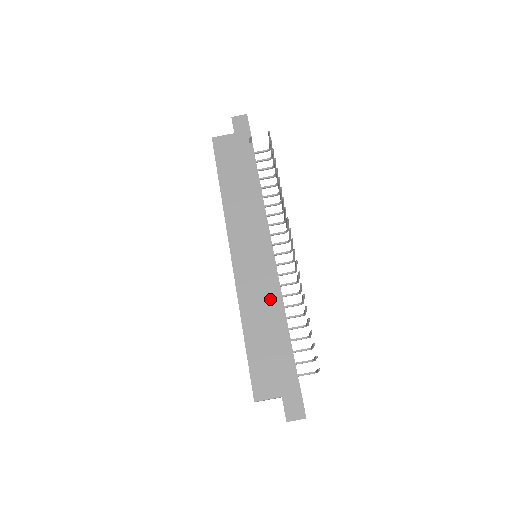
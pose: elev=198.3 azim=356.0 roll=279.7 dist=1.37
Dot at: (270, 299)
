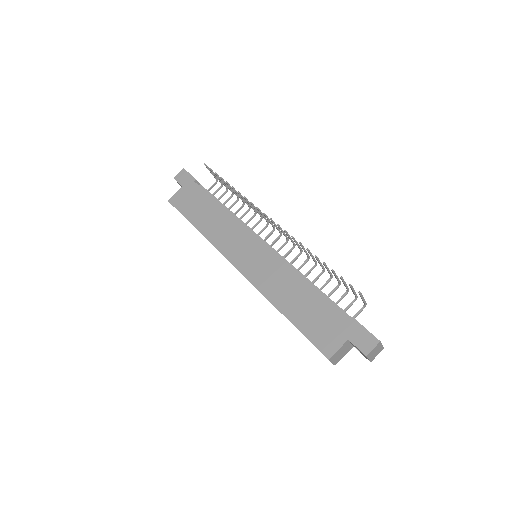
Dot at: (286, 275)
